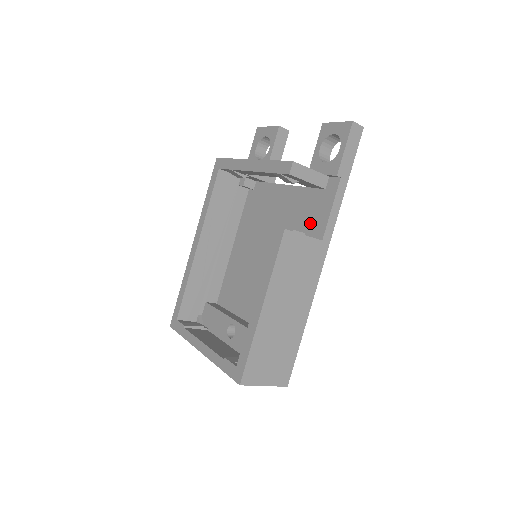
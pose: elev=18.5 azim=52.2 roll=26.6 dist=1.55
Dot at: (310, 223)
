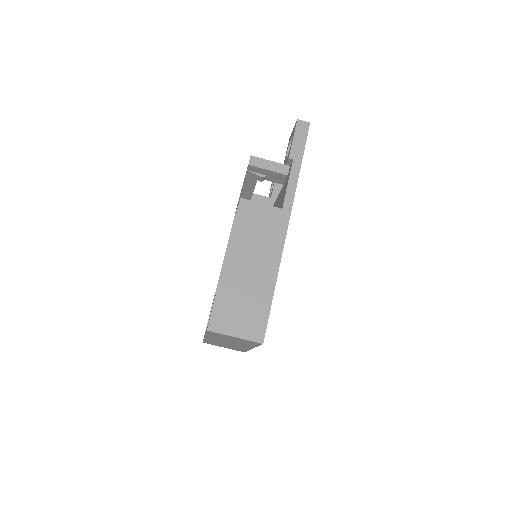
Dot at: (280, 205)
